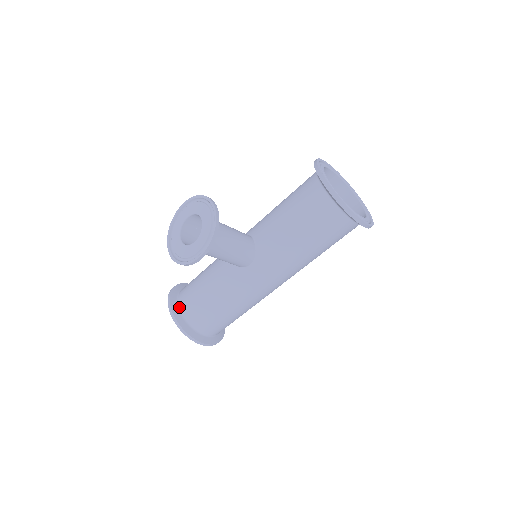
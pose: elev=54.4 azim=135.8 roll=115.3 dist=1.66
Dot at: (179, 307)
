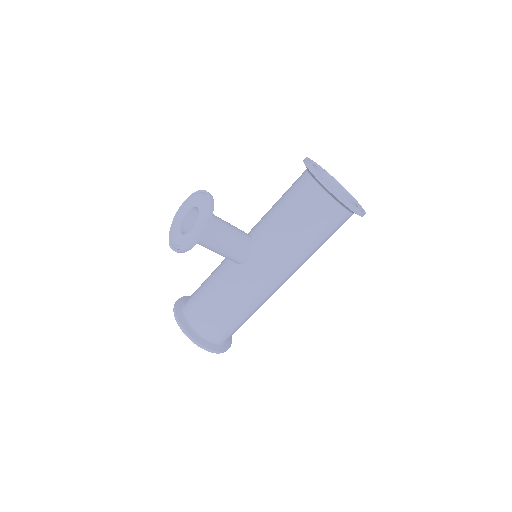
Dot at: (184, 313)
